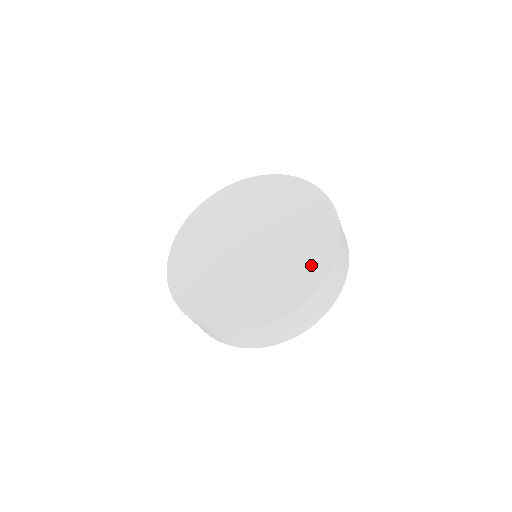
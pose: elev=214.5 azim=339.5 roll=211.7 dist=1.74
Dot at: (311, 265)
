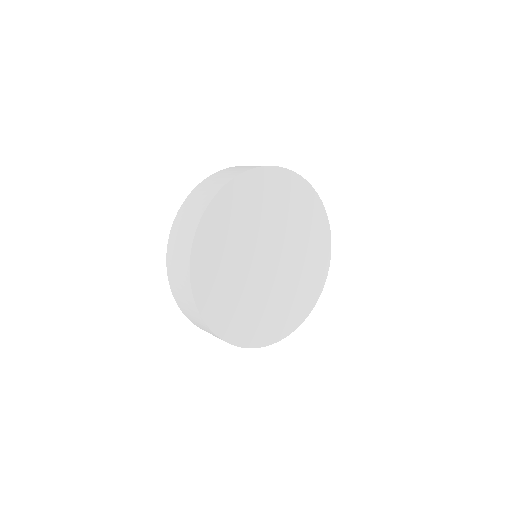
Dot at: (317, 273)
